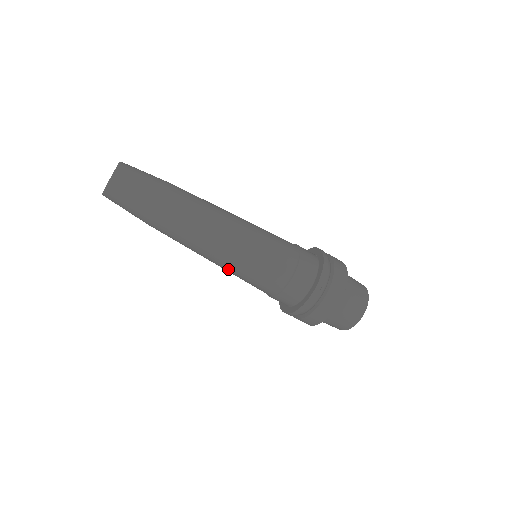
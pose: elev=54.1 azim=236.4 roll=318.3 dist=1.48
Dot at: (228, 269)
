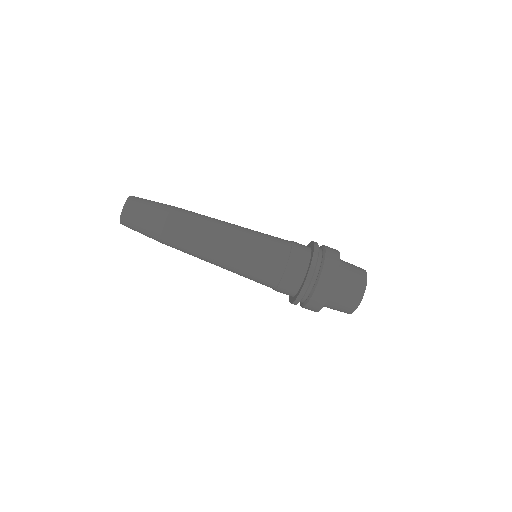
Dot at: (234, 261)
